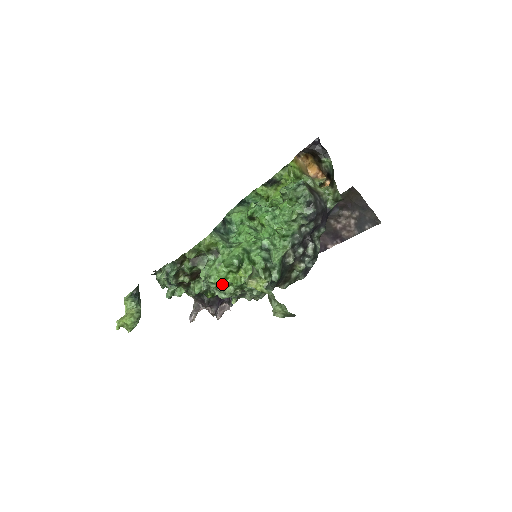
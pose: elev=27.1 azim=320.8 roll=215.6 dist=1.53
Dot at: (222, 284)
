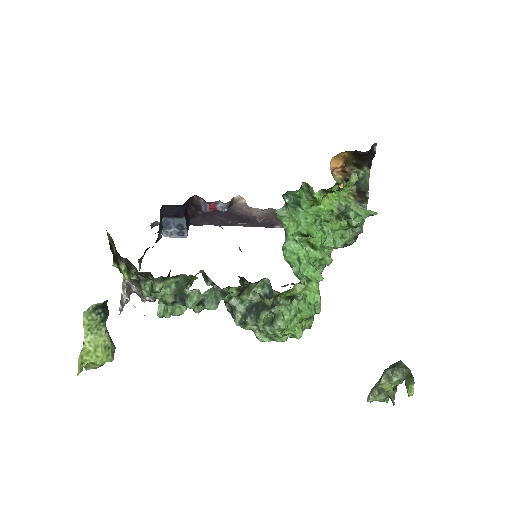
Dot at: occluded
